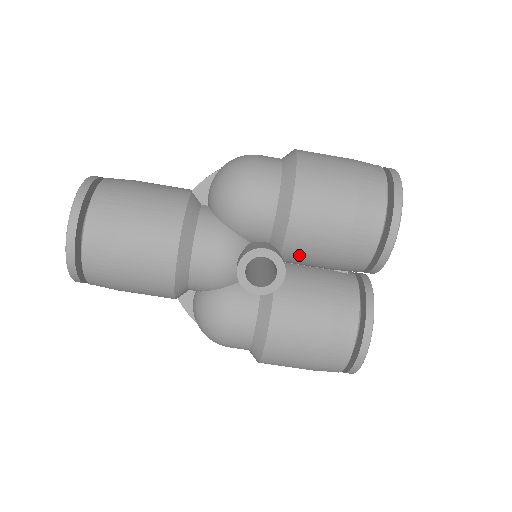
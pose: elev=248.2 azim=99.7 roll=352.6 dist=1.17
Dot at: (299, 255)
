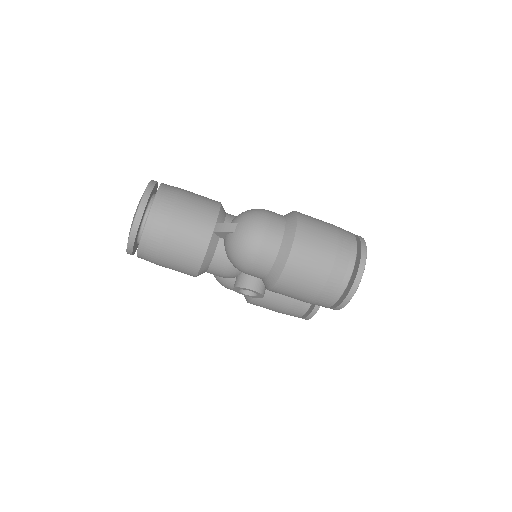
Dot at: occluded
